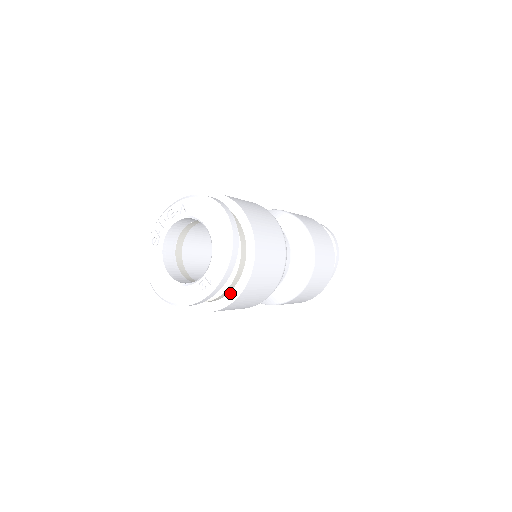
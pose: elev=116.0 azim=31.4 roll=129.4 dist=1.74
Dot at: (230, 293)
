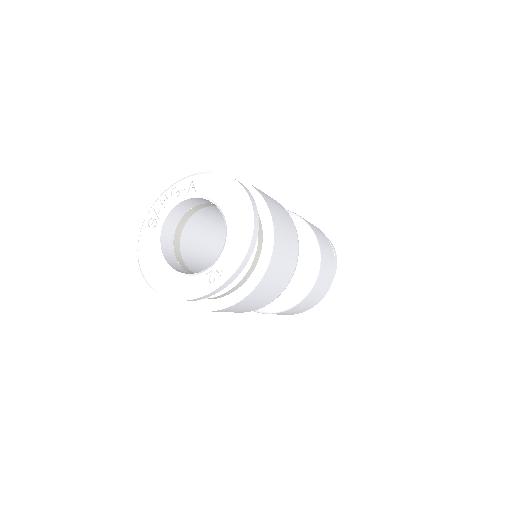
Dot at: (238, 290)
